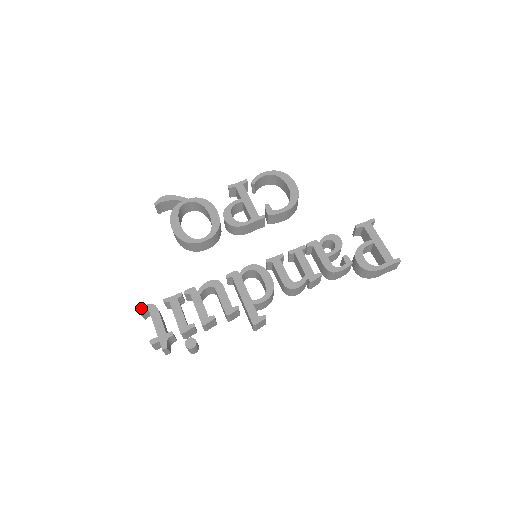
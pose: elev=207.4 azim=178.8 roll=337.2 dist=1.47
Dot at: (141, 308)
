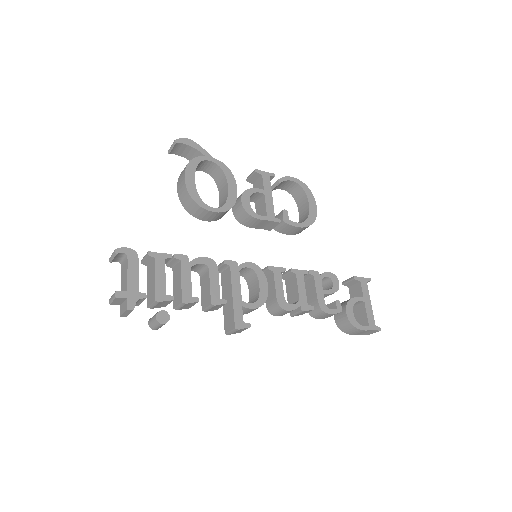
Dot at: (119, 248)
